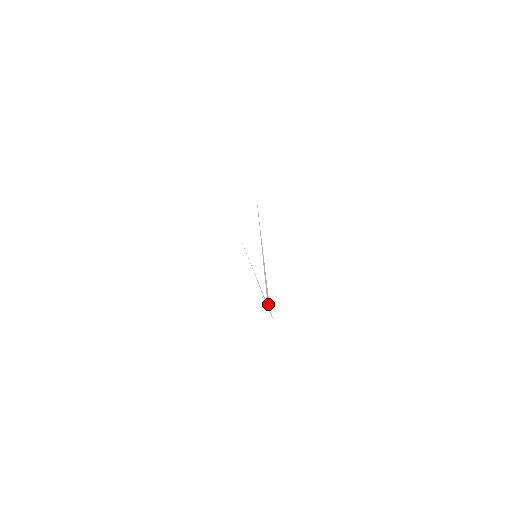
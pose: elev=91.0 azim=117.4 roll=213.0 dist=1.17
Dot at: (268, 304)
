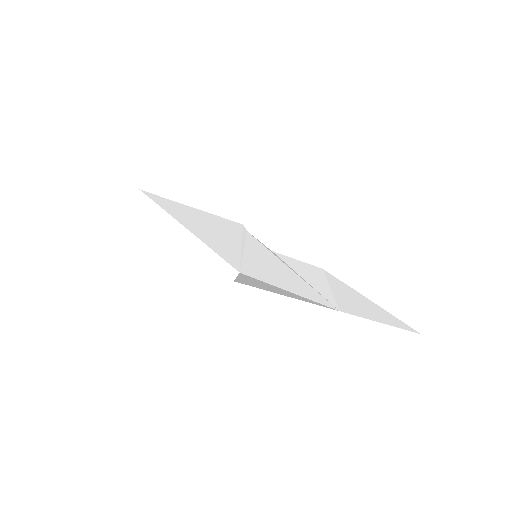
Dot at: (263, 244)
